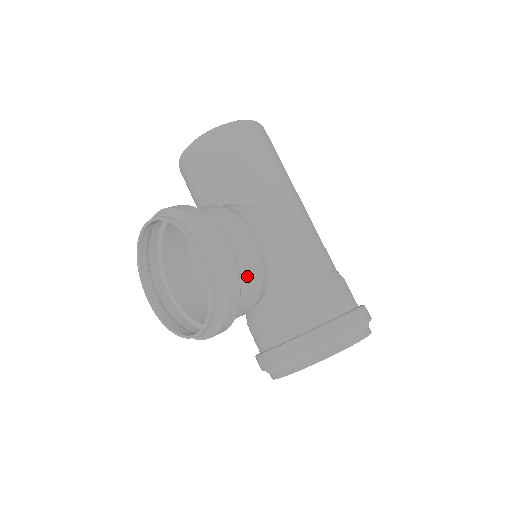
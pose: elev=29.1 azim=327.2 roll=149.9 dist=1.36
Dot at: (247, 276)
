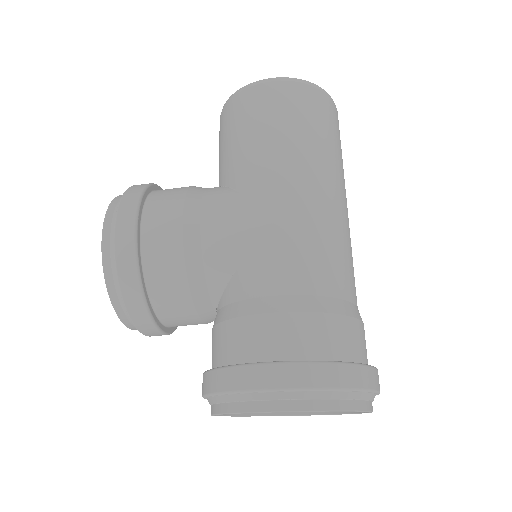
Dot at: (161, 273)
